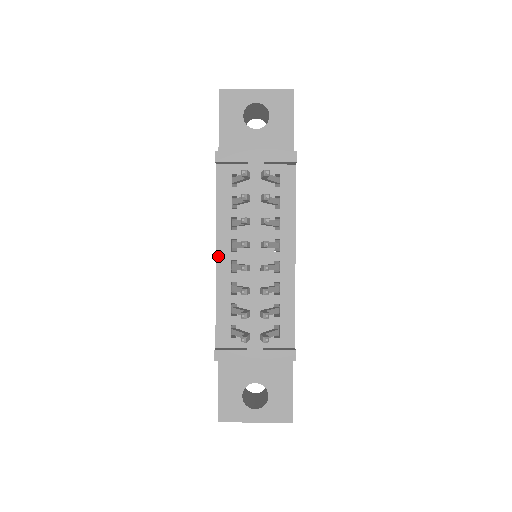
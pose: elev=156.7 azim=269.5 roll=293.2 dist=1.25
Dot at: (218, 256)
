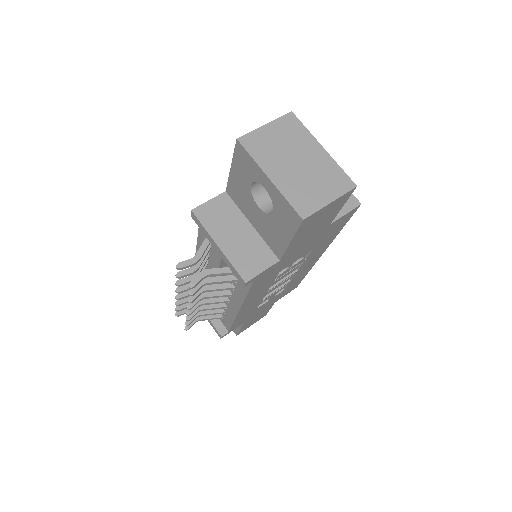
Dot at: occluded
